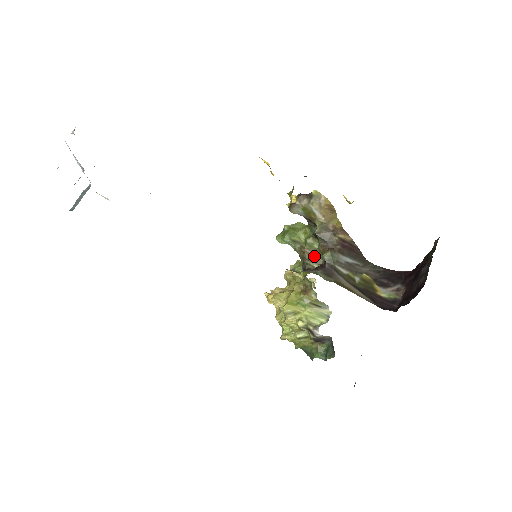
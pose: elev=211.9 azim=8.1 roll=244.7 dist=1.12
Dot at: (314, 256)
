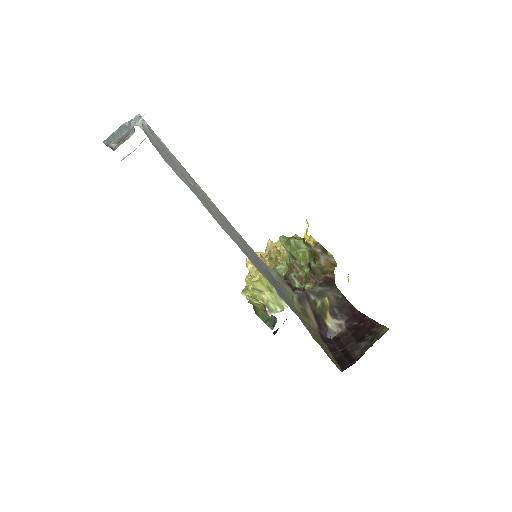
Dot at: (300, 275)
